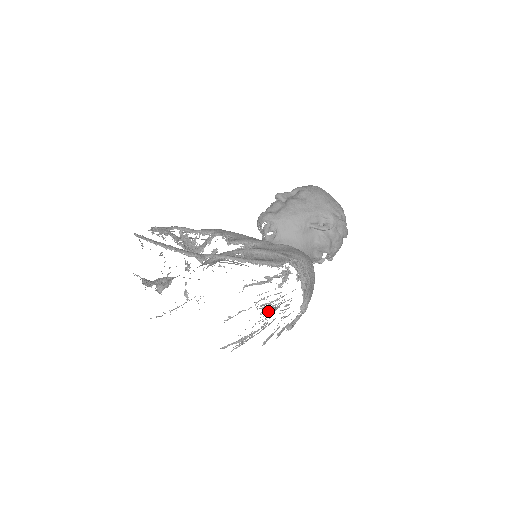
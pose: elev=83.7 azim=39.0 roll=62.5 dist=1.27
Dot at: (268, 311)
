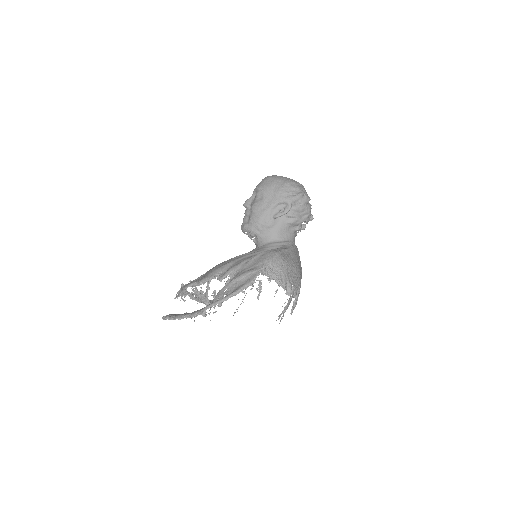
Dot at: occluded
